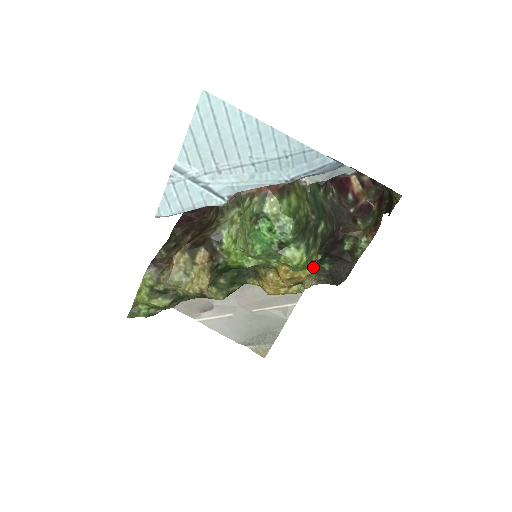
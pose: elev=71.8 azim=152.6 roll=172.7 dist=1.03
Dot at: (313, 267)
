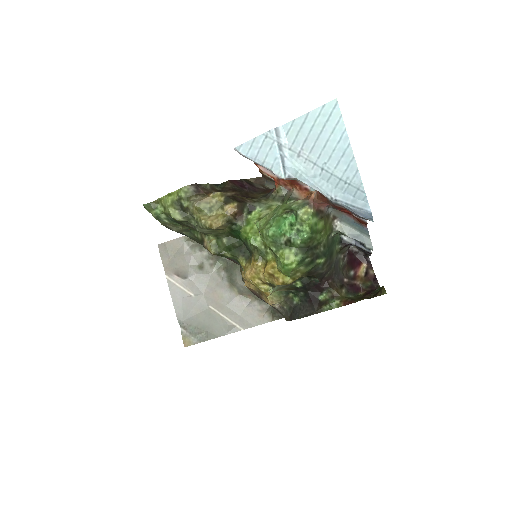
Dot at: (292, 280)
